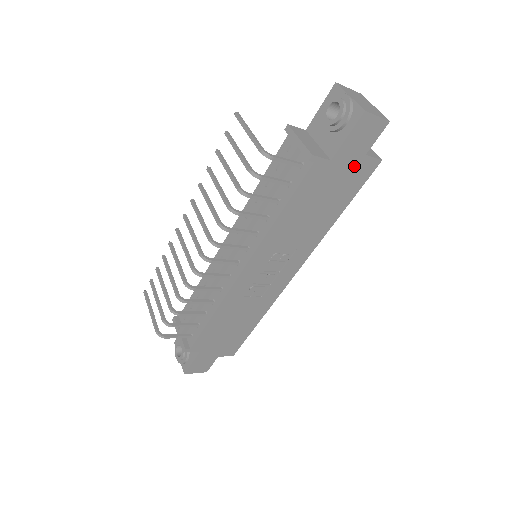
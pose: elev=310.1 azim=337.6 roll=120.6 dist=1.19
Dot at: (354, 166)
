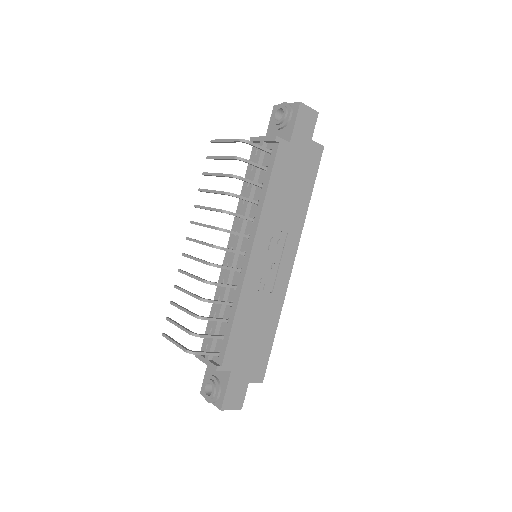
Dot at: (307, 150)
